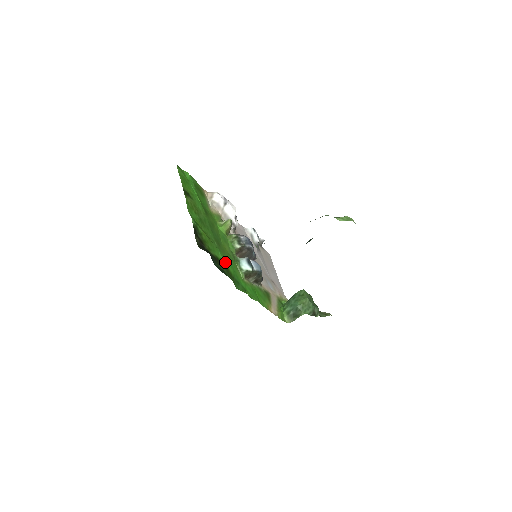
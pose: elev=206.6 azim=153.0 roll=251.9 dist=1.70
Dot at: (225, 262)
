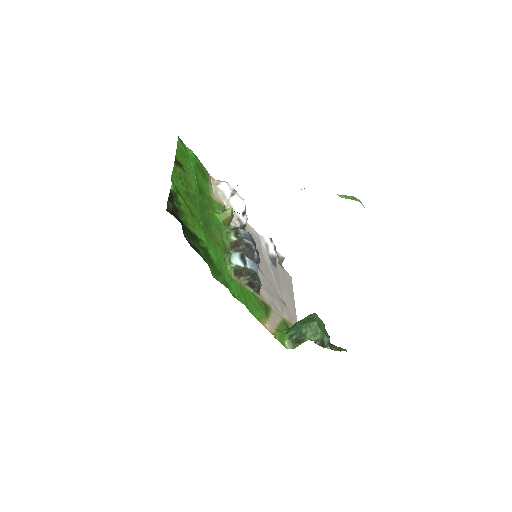
Dot at: (207, 245)
